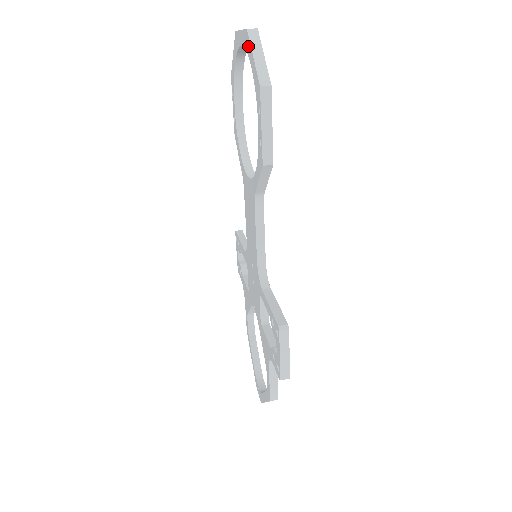
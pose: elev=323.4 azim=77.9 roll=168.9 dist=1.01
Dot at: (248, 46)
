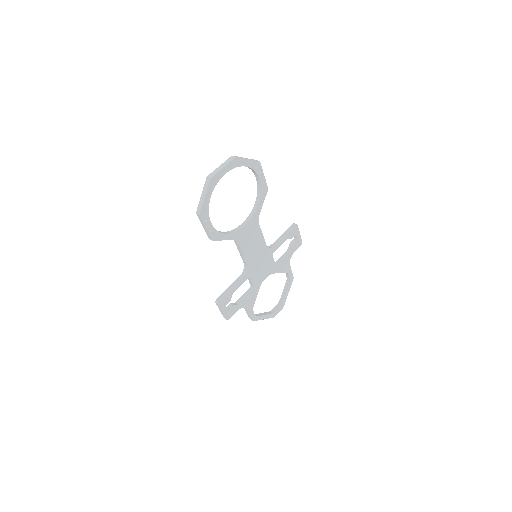
Dot at: occluded
